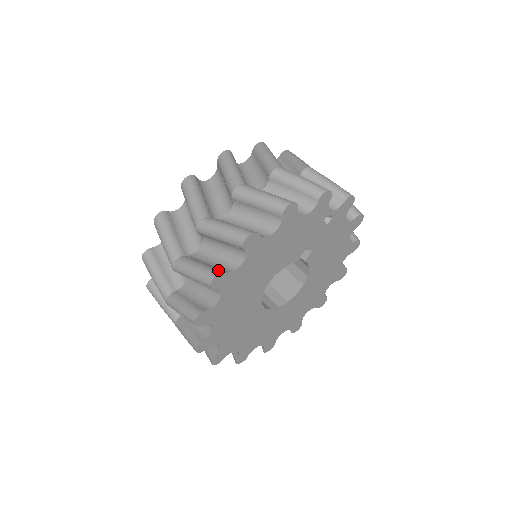
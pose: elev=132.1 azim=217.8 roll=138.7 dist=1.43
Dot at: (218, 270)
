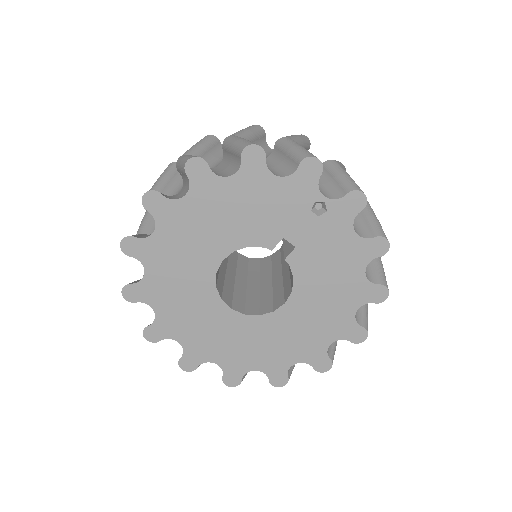
Dot at: occluded
